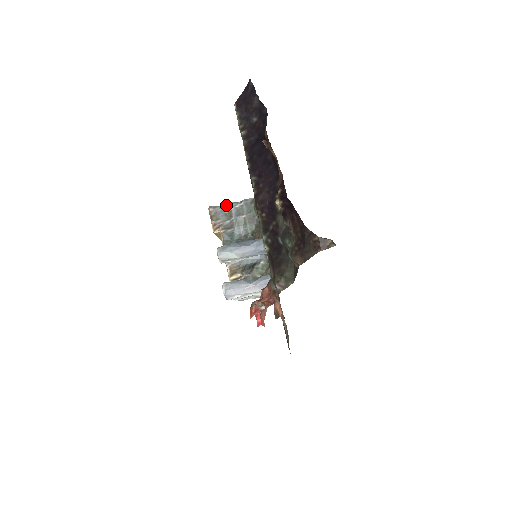
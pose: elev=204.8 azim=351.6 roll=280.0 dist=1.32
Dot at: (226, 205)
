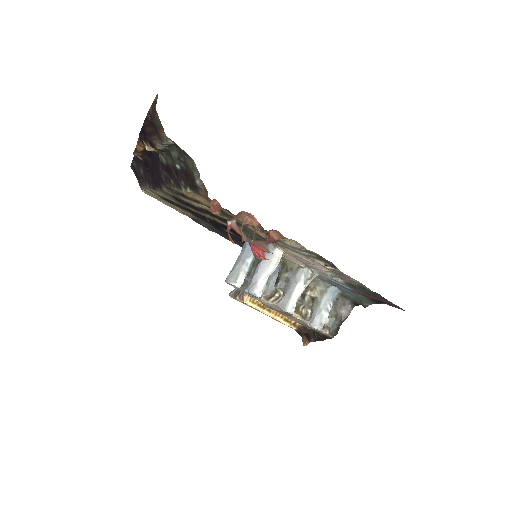
Dot at: occluded
